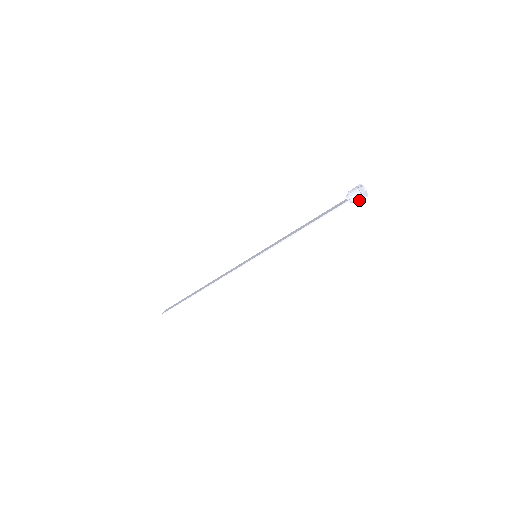
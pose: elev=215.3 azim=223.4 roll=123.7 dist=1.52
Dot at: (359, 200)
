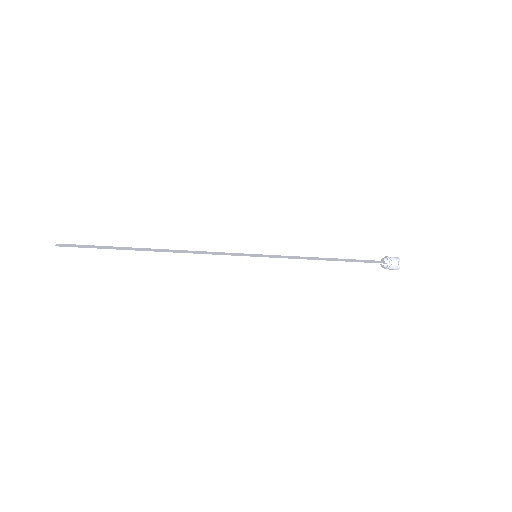
Dot at: (391, 269)
